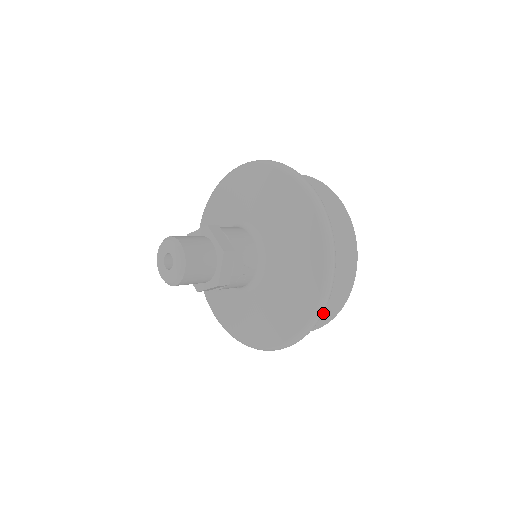
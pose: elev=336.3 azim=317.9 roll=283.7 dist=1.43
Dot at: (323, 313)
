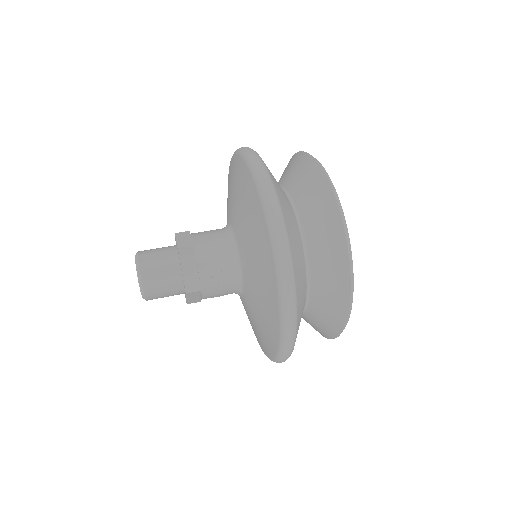
Dot at: occluded
